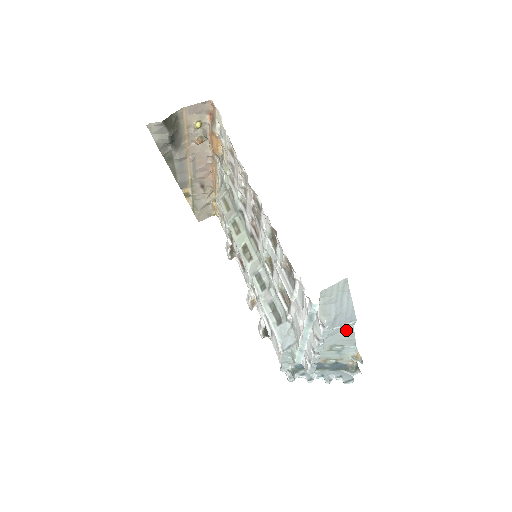
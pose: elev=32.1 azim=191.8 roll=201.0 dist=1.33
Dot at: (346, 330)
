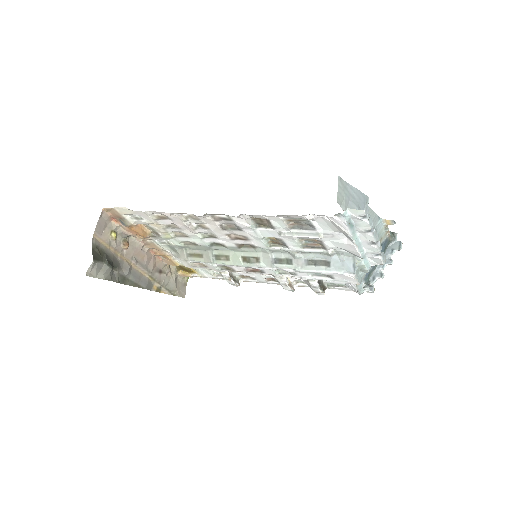
Dot at: occluded
